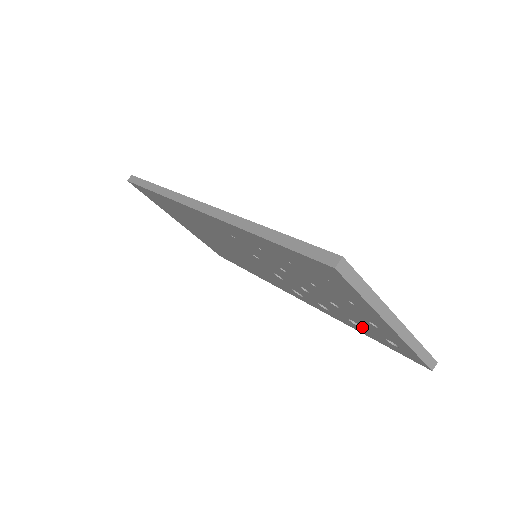
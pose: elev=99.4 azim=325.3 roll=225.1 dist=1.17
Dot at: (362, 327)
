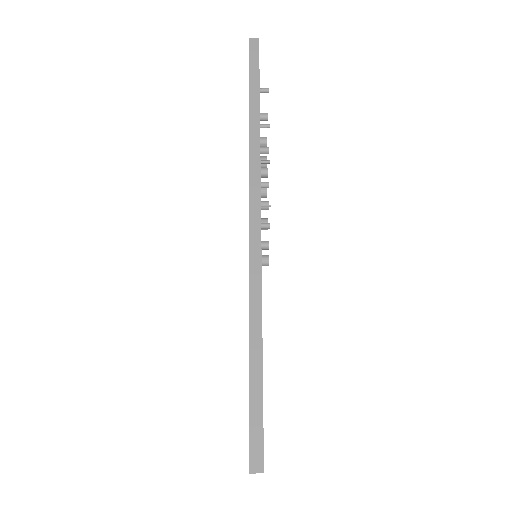
Dot at: occluded
